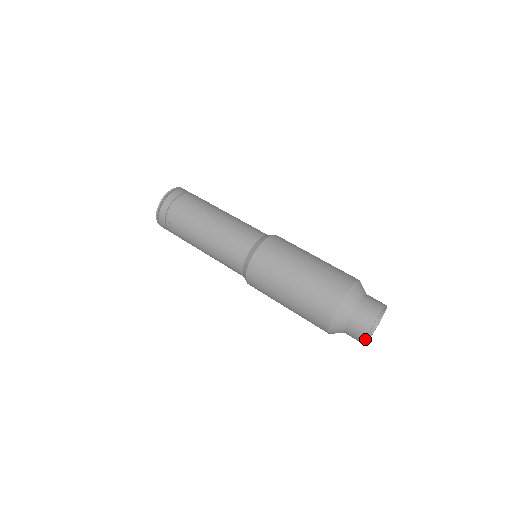
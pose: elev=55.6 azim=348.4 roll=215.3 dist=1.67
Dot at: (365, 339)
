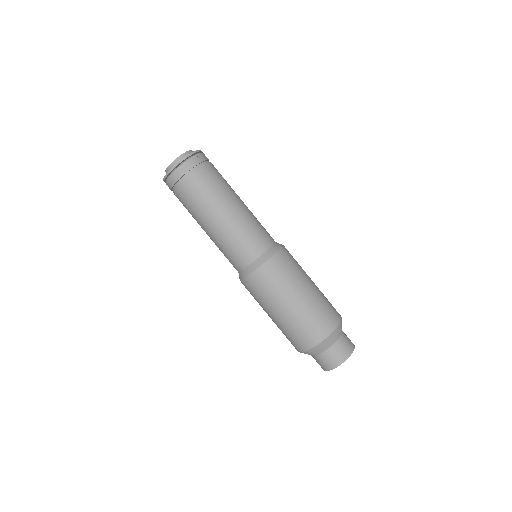
Dot at: occluded
